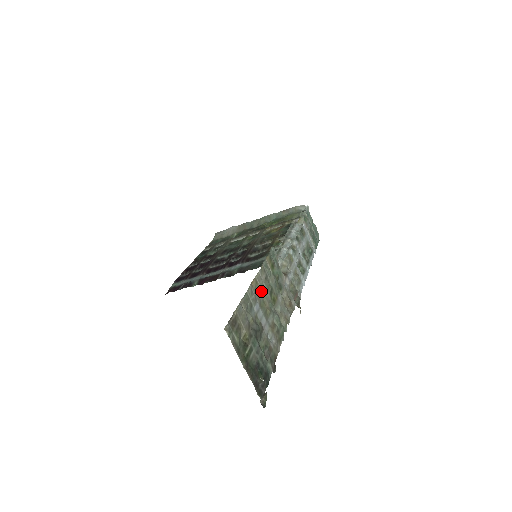
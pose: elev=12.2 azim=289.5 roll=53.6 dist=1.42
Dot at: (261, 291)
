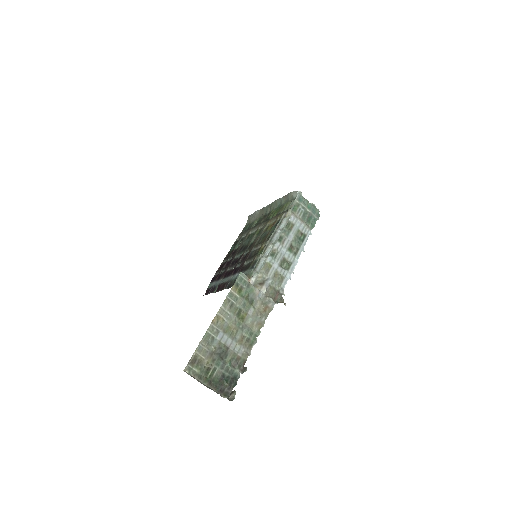
Dot at: (225, 320)
